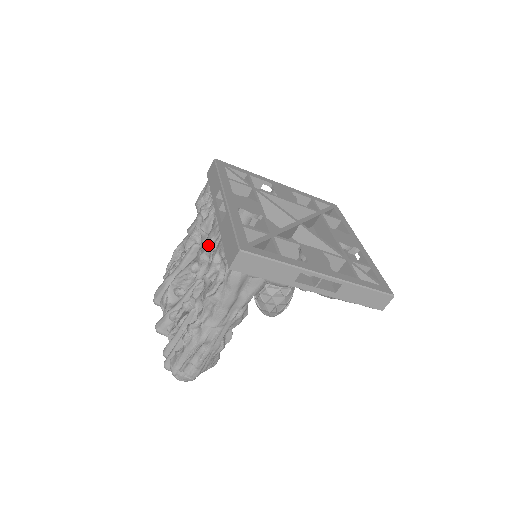
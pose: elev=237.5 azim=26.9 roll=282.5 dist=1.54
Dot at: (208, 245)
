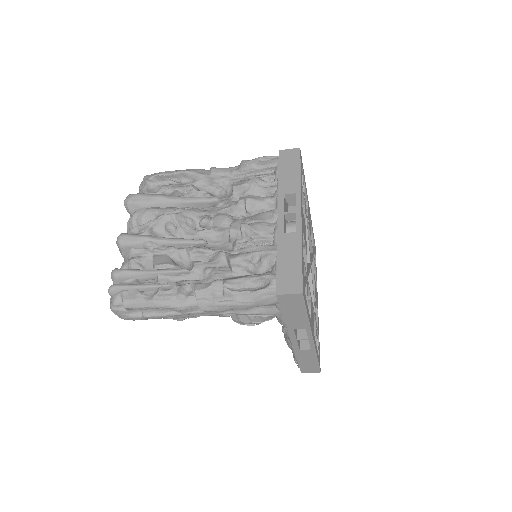
Dot at: (250, 232)
